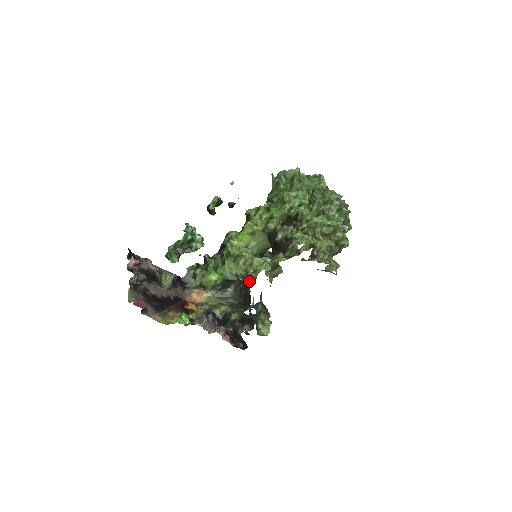
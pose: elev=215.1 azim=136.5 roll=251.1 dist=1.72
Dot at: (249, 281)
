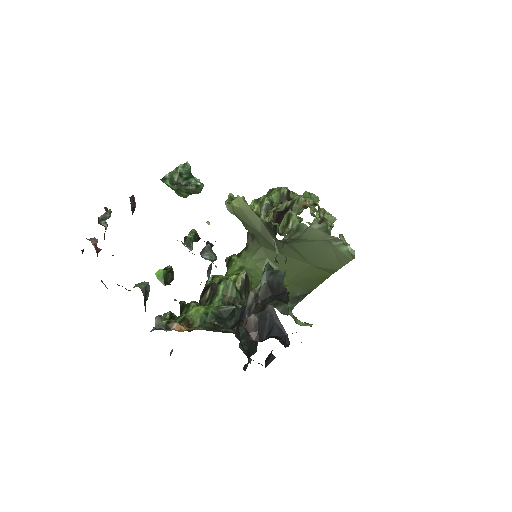
Dot at: occluded
